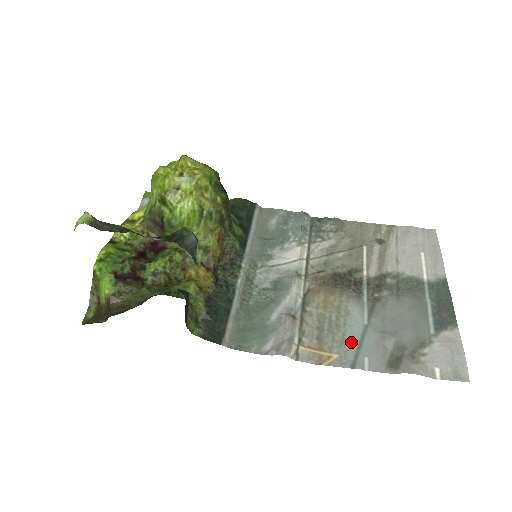
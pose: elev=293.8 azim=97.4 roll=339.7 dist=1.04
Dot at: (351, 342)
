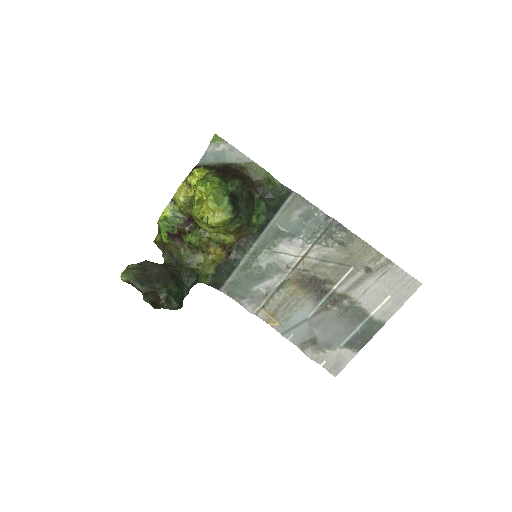
Dot at: (291, 322)
